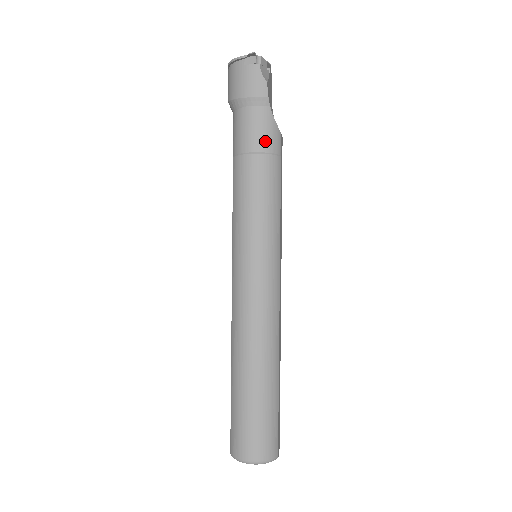
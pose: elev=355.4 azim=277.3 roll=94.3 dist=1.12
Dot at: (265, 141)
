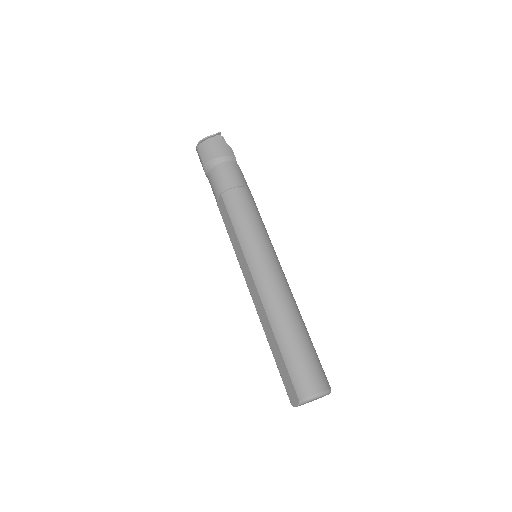
Dot at: (242, 180)
